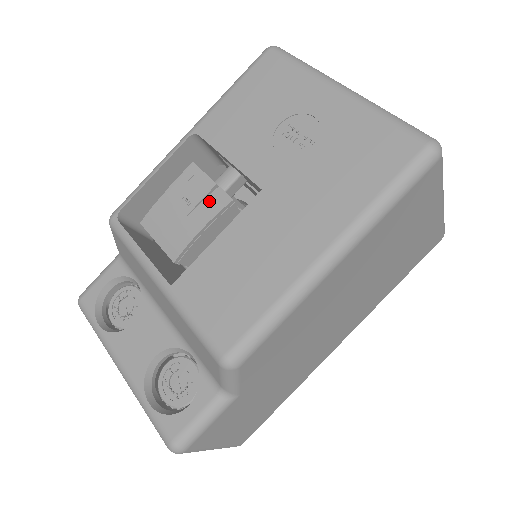
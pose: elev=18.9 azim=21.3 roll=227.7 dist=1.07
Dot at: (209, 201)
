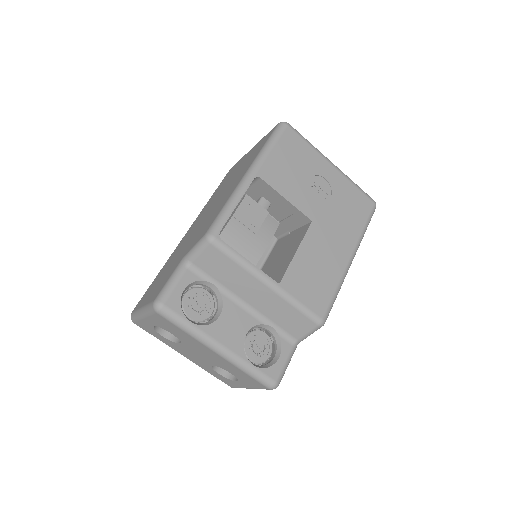
Dot at: (266, 224)
